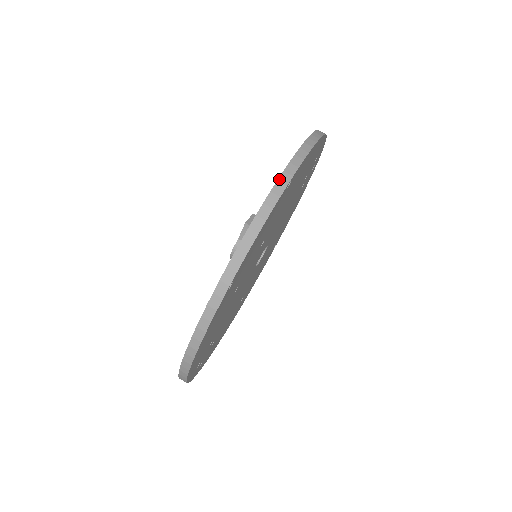
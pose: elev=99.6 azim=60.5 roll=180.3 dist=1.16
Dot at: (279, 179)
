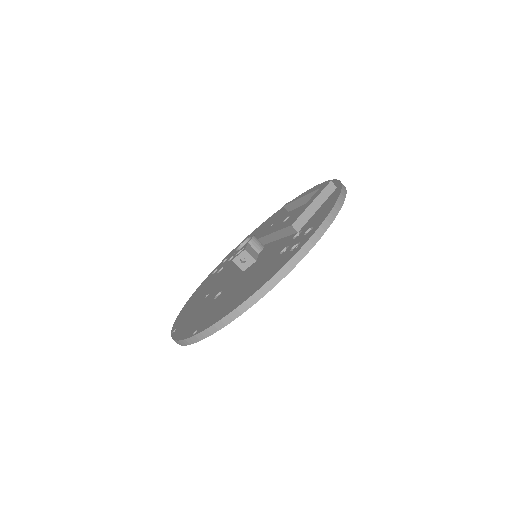
Dot at: (191, 338)
